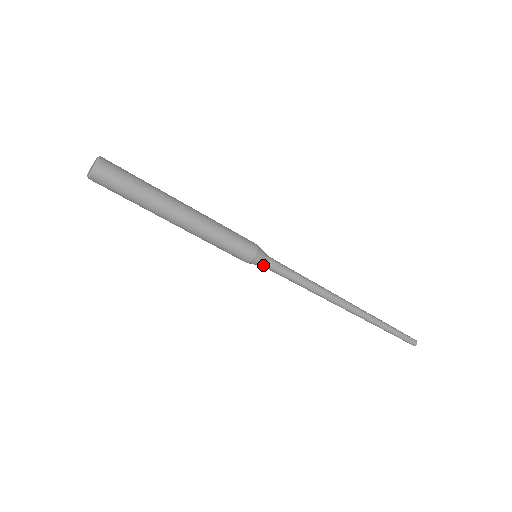
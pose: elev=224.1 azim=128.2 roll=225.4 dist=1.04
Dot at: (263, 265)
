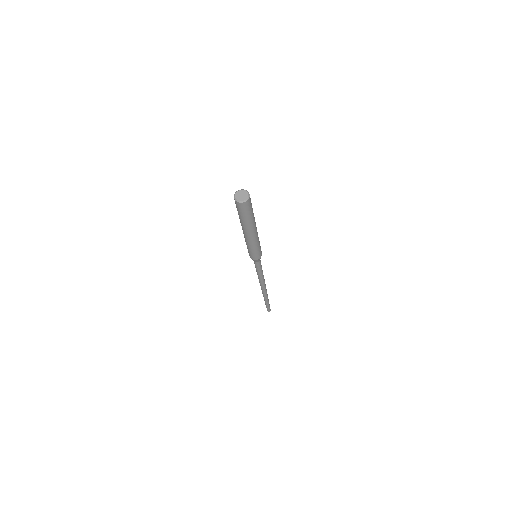
Dot at: (258, 262)
